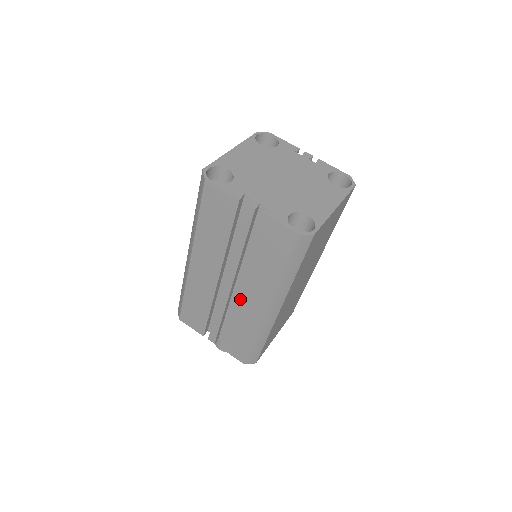
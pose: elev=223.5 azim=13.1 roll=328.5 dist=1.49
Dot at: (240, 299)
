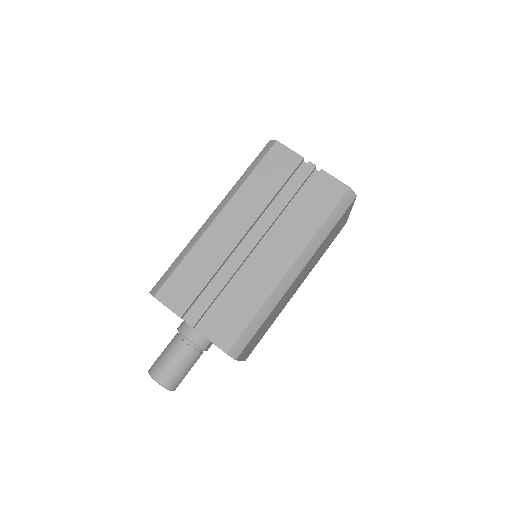
Dot at: (262, 257)
